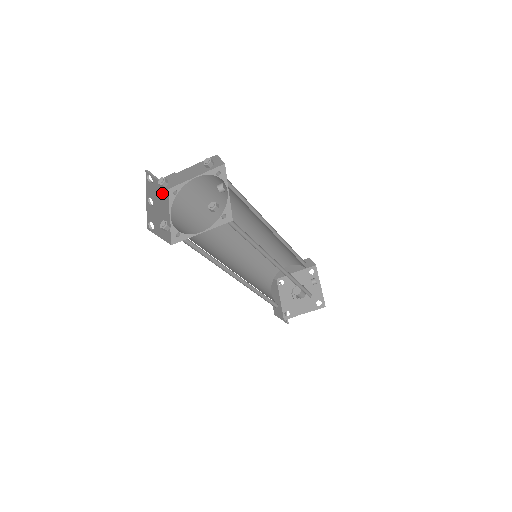
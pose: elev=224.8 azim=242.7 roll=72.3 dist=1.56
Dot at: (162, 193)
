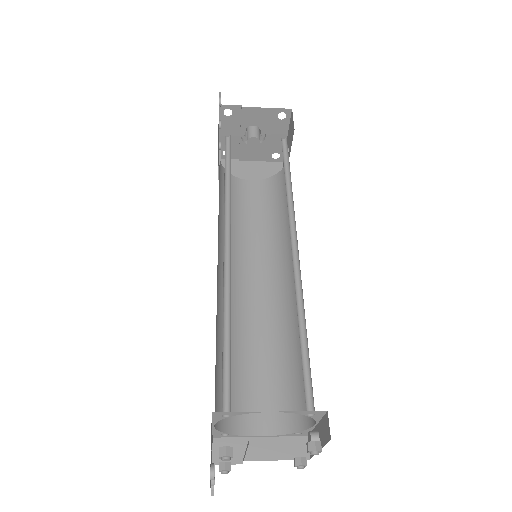
Dot at: (211, 436)
